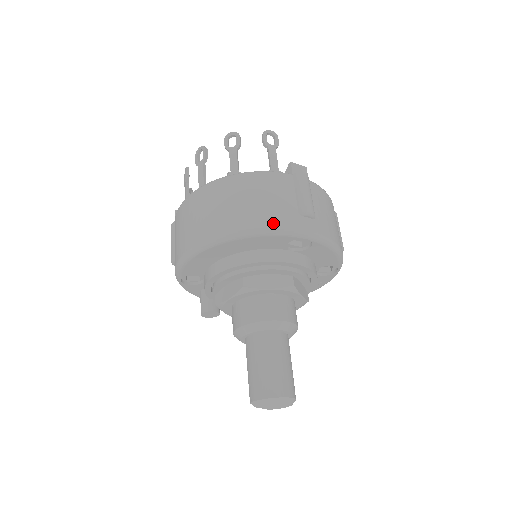
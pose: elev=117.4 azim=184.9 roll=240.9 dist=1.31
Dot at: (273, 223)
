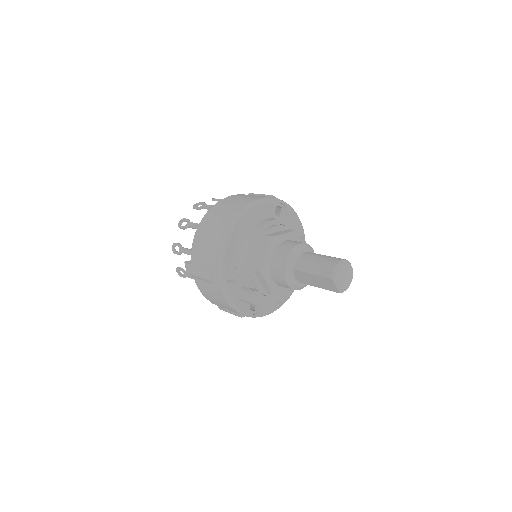
Dot at: (262, 197)
